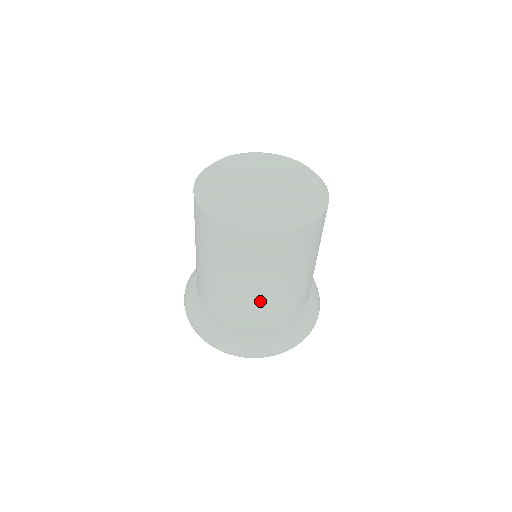
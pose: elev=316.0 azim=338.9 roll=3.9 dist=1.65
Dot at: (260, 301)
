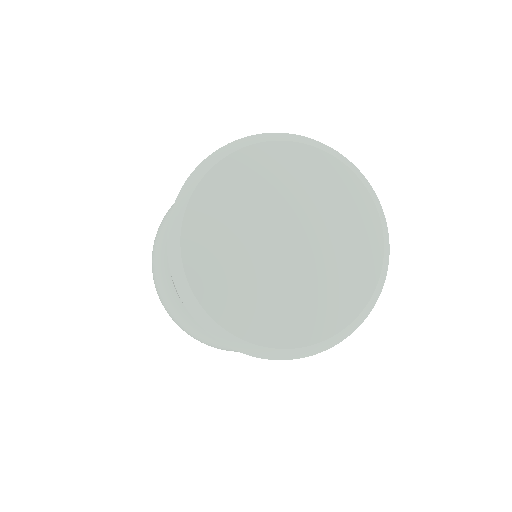
Dot at: occluded
